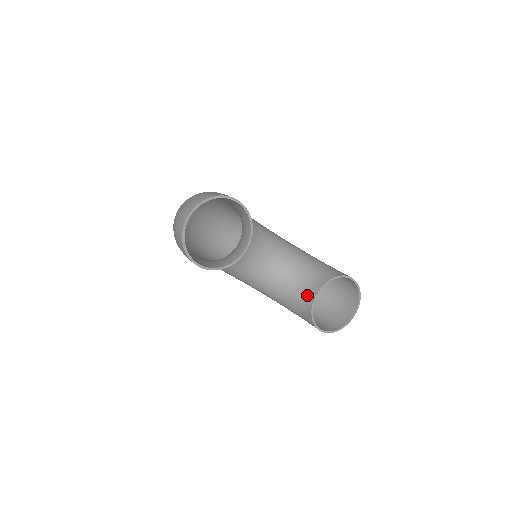
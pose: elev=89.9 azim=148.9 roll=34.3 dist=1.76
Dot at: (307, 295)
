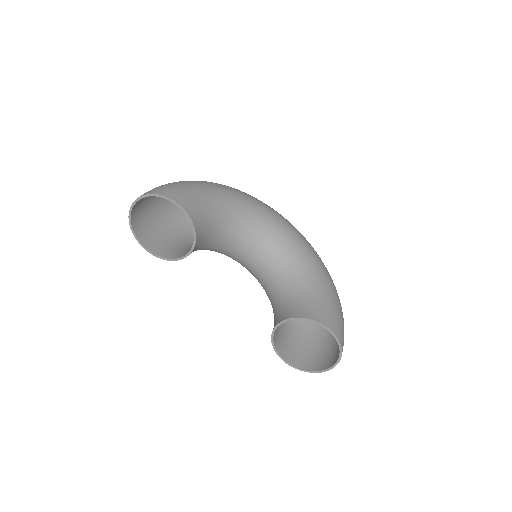
Dot at: (276, 320)
